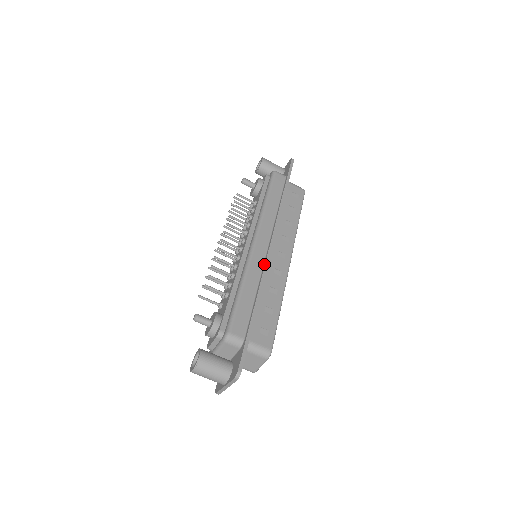
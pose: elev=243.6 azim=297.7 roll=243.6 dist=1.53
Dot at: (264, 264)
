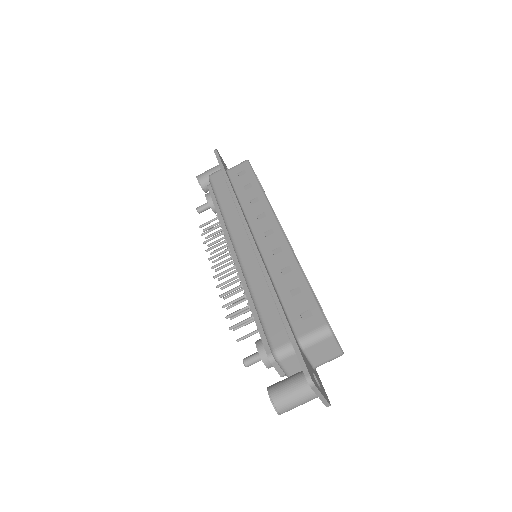
Dot at: (257, 259)
